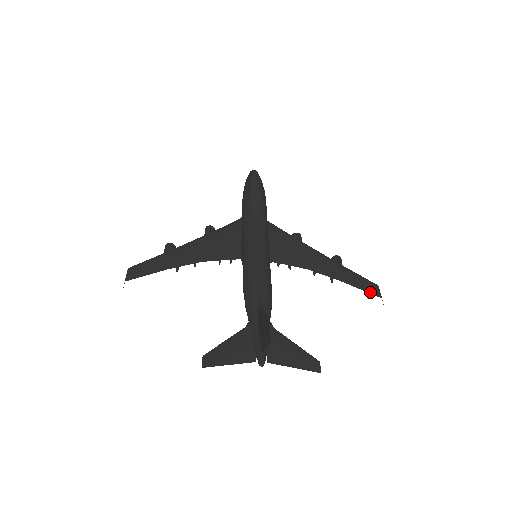
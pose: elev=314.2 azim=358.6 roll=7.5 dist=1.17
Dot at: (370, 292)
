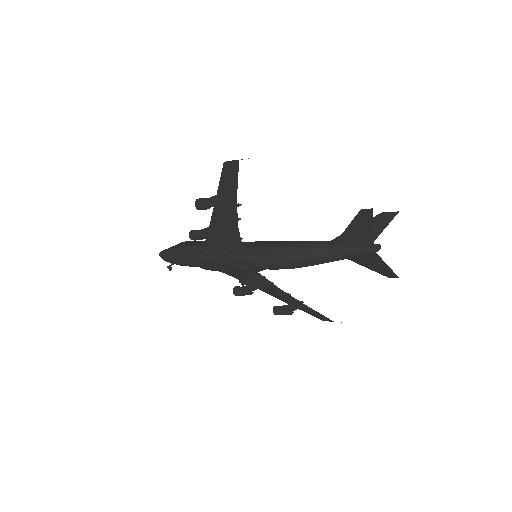
Dot at: (326, 317)
